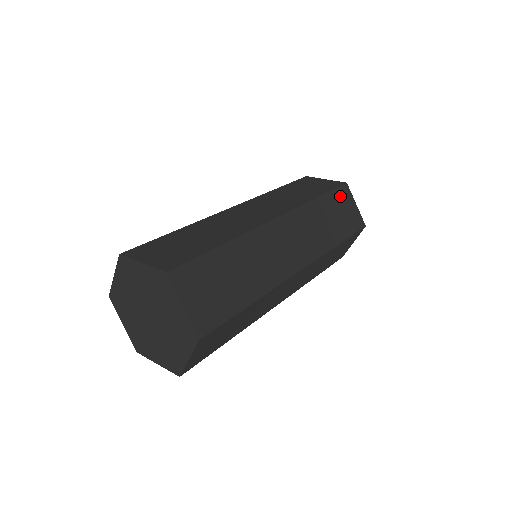
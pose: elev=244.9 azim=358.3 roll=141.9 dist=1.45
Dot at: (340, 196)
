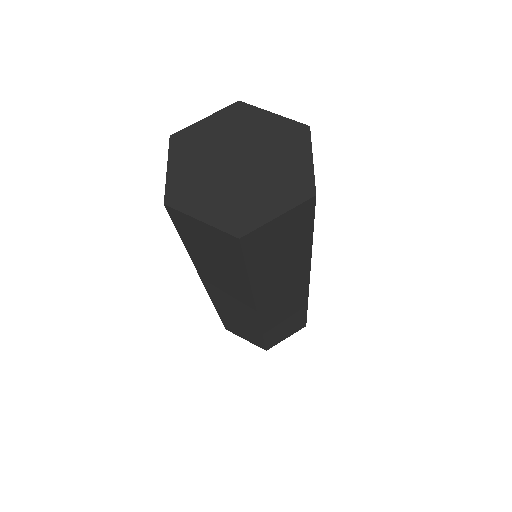
Dot at: occluded
